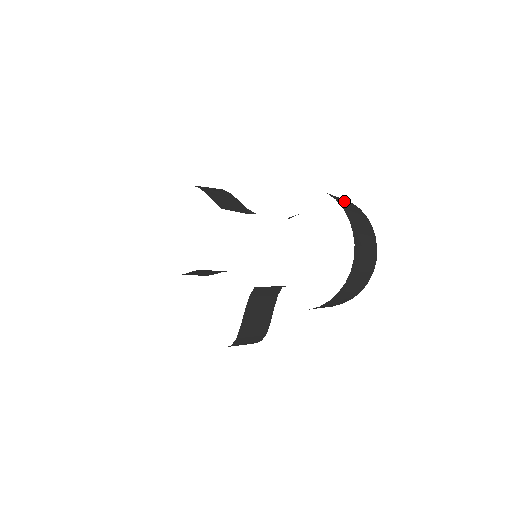
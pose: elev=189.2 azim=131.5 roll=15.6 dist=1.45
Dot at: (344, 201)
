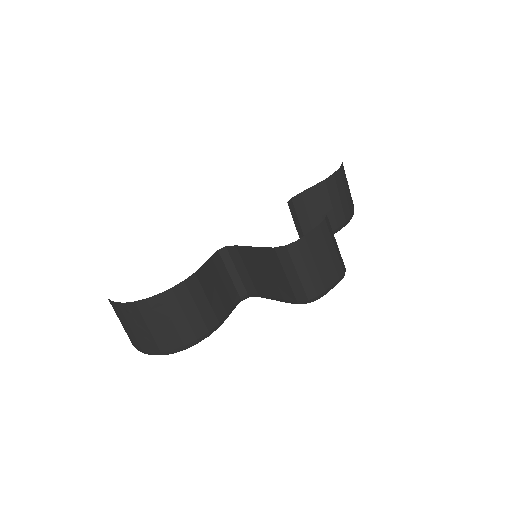
Dot at: occluded
